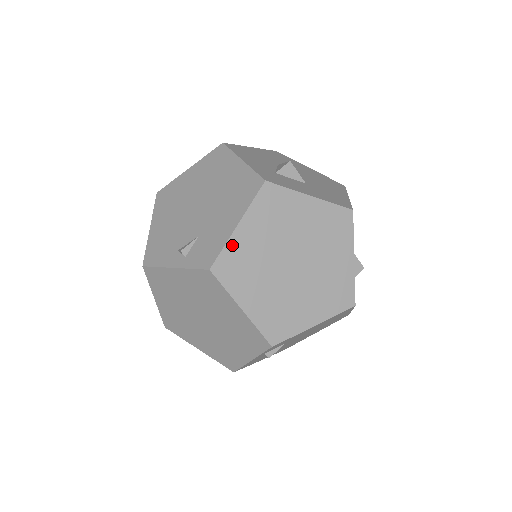
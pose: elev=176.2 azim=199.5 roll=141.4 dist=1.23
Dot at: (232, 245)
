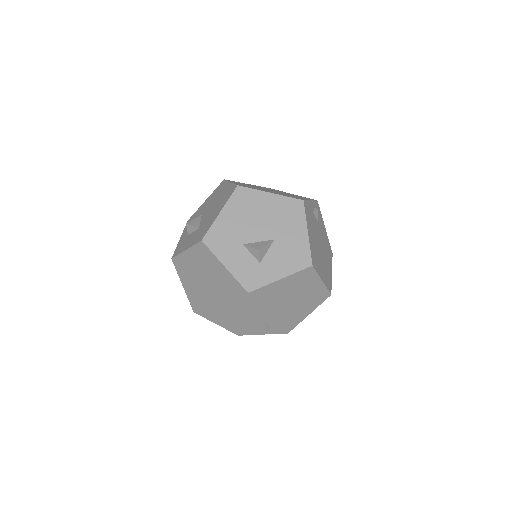
Dot at: (189, 296)
